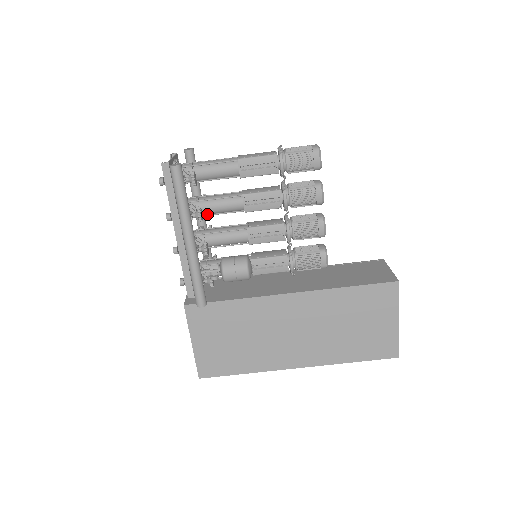
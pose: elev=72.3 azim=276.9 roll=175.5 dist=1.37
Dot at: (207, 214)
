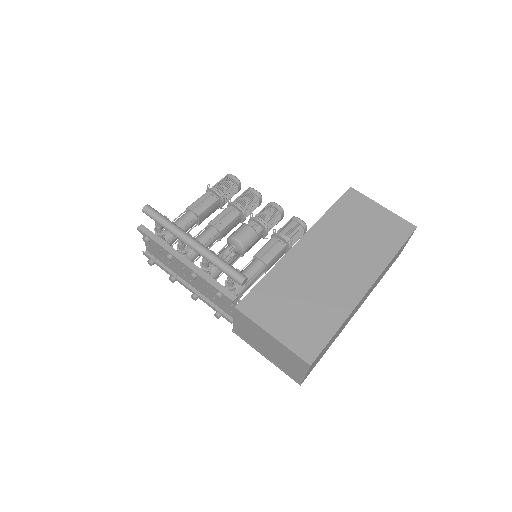
Dot at: occluded
